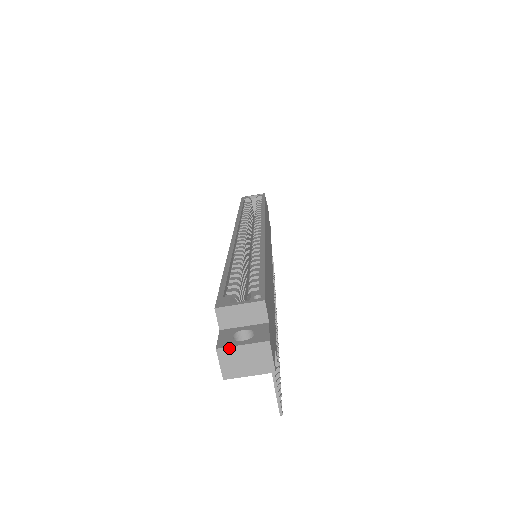
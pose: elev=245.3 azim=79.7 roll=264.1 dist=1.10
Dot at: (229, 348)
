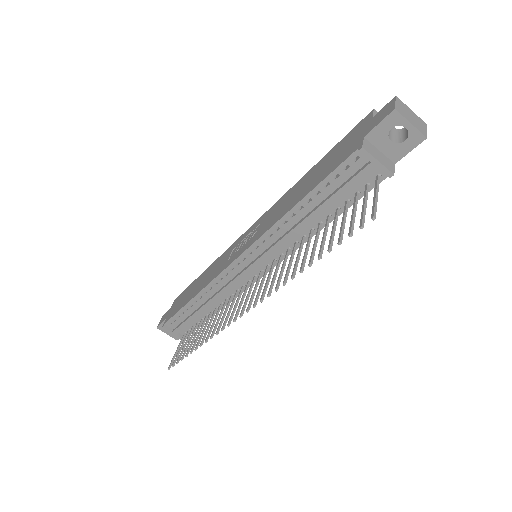
Dot at: (403, 103)
